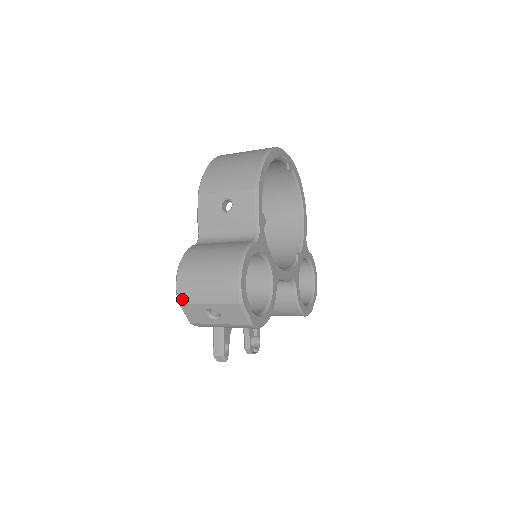
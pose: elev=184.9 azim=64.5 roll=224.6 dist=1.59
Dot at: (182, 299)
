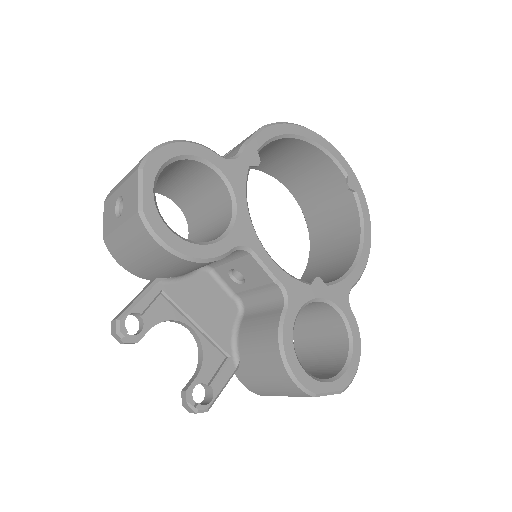
Dot at: (108, 196)
